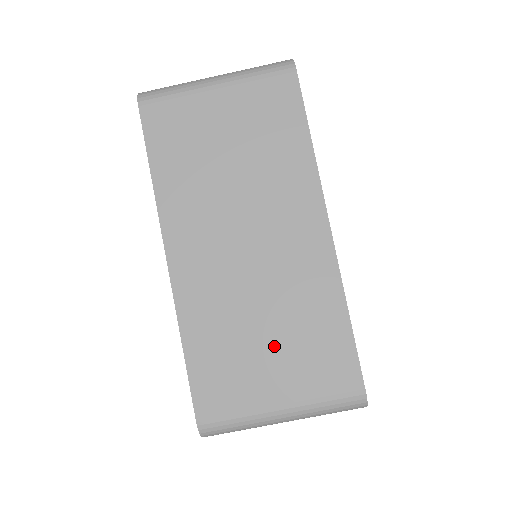
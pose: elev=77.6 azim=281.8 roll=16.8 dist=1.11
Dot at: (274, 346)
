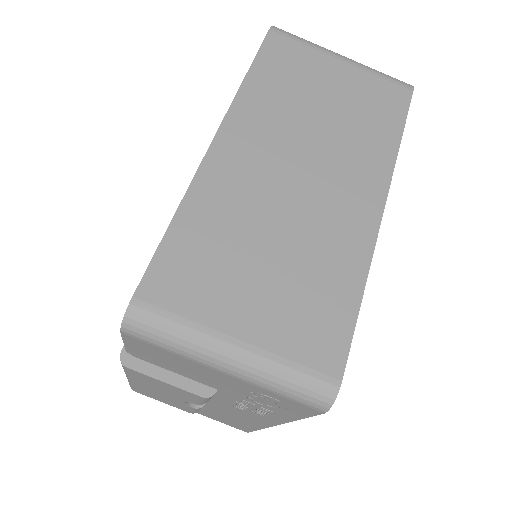
Dot at: (269, 277)
